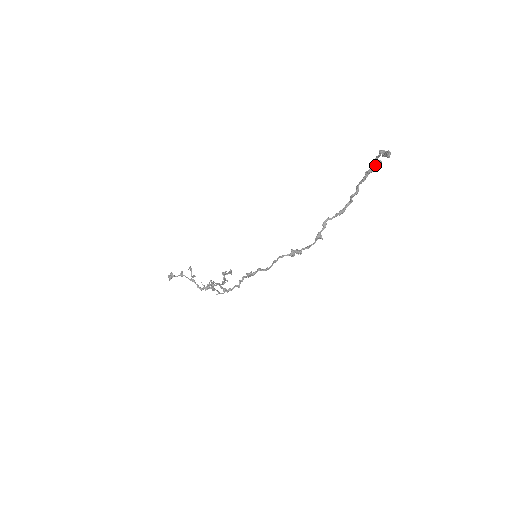
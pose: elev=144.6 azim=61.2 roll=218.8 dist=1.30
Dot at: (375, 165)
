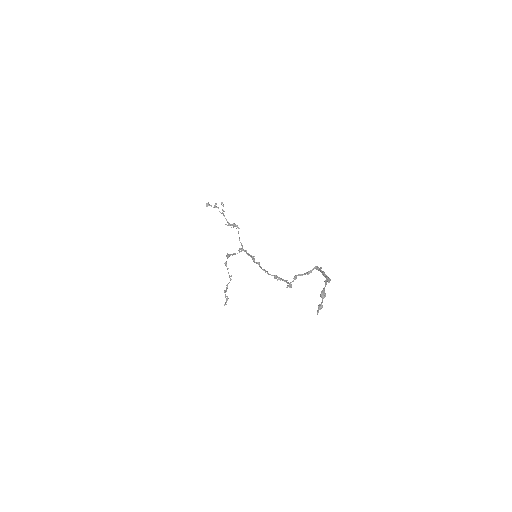
Dot at: (327, 278)
